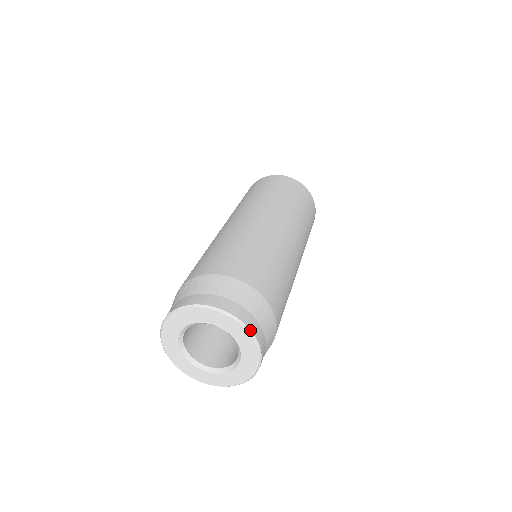
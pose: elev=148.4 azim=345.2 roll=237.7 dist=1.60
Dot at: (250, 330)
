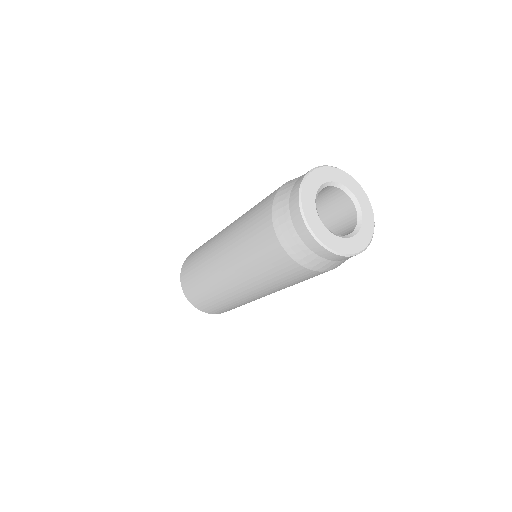
Dot at: (345, 172)
